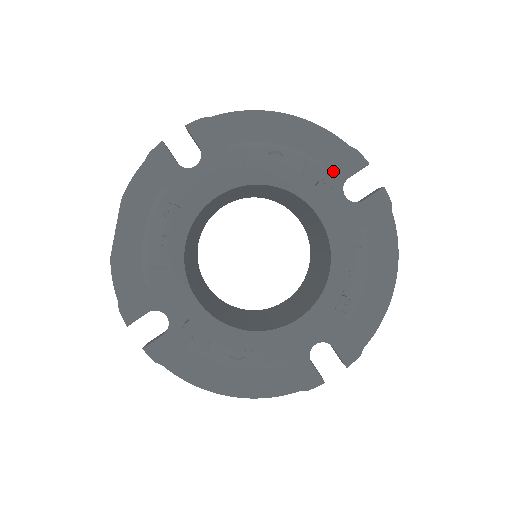
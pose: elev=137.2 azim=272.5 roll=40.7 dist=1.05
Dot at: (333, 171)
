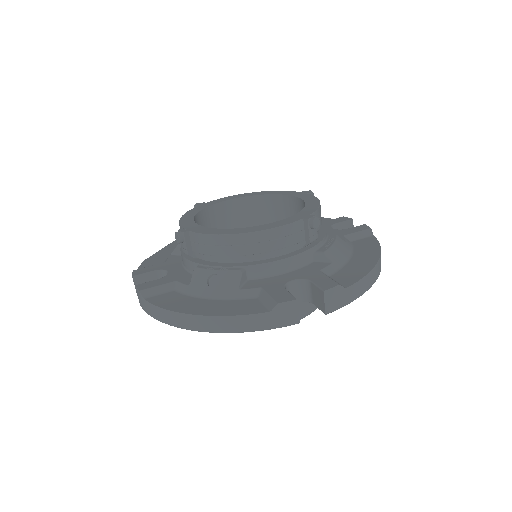
Dot at: (325, 222)
